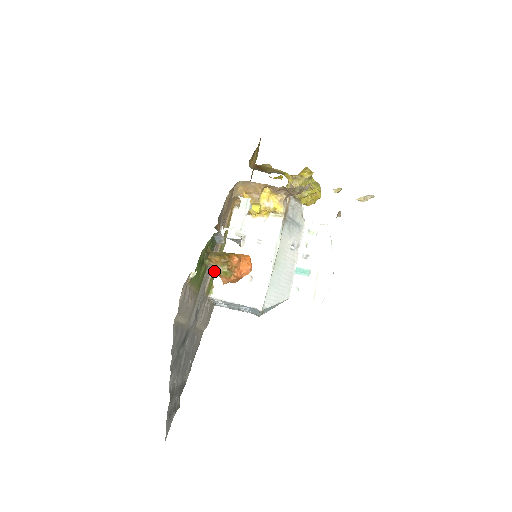
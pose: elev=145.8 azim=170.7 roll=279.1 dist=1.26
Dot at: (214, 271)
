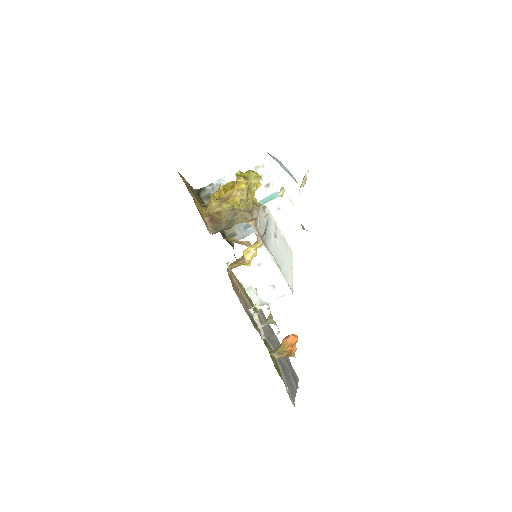
Dot at: (251, 304)
